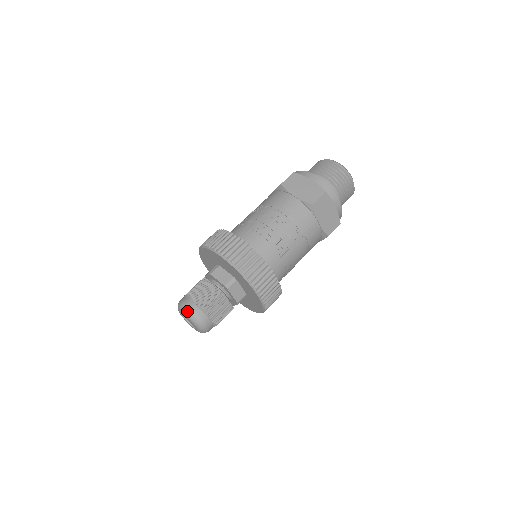
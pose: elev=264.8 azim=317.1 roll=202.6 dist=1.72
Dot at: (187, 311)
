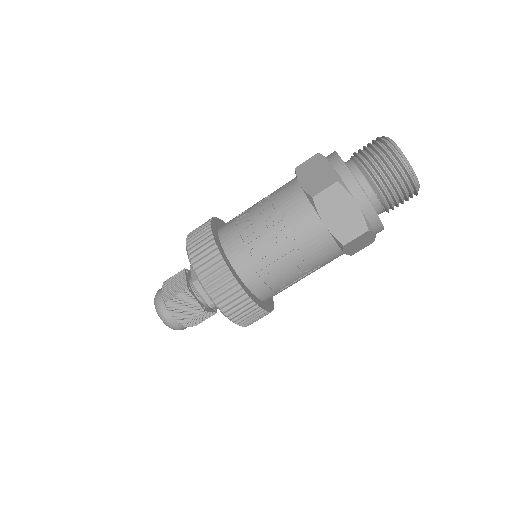
Dot at: (154, 301)
